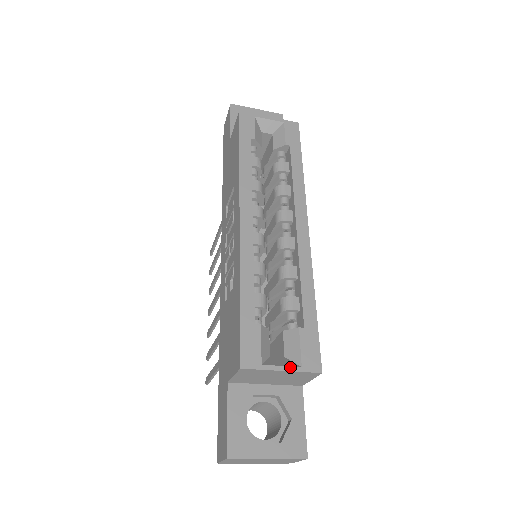
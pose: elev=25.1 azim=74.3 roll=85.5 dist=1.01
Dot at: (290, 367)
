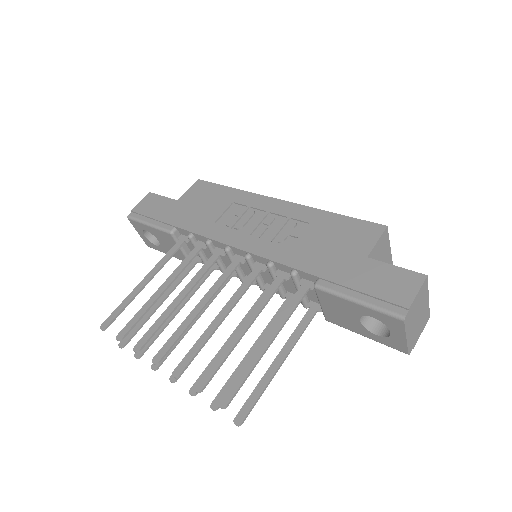
Dot at: (388, 251)
